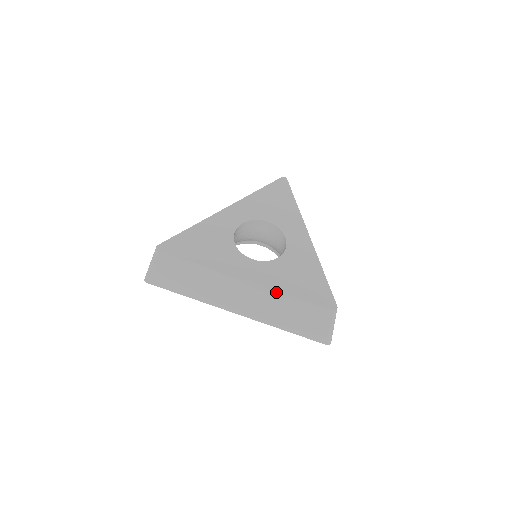
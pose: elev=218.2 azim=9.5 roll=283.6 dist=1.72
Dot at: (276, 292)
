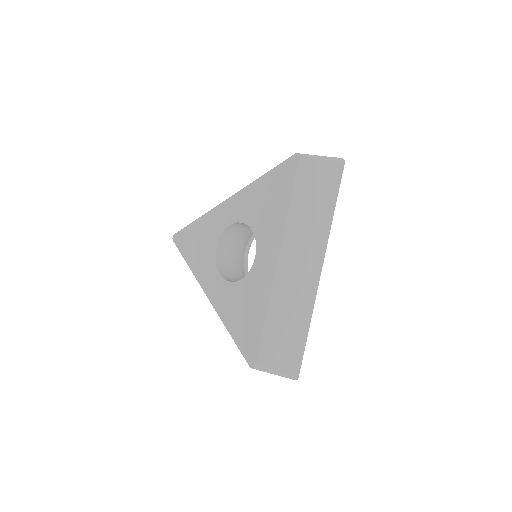
Dot at: (222, 320)
